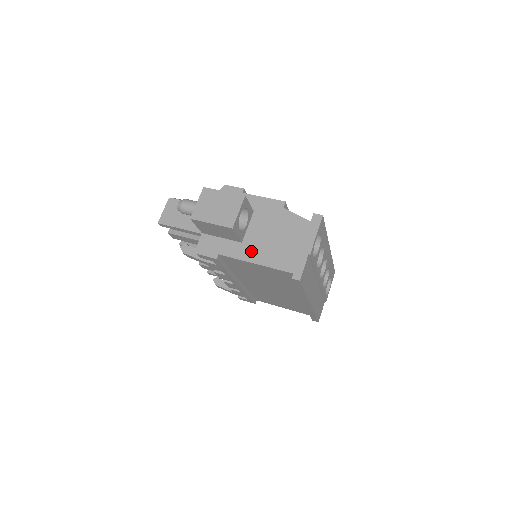
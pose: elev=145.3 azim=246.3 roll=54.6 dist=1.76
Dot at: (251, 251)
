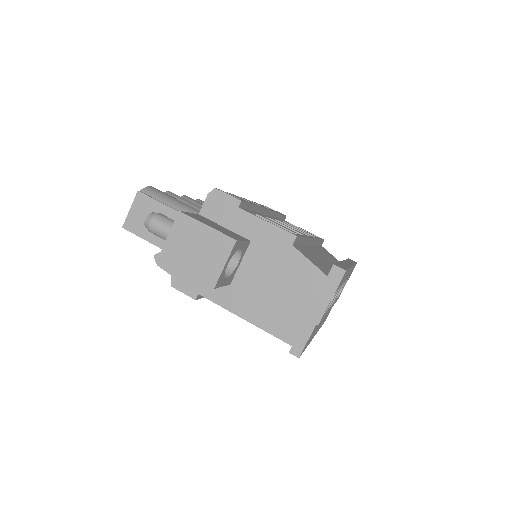
Dot at: (241, 300)
